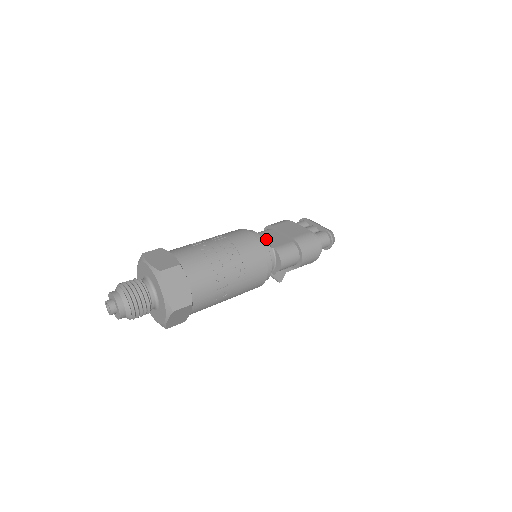
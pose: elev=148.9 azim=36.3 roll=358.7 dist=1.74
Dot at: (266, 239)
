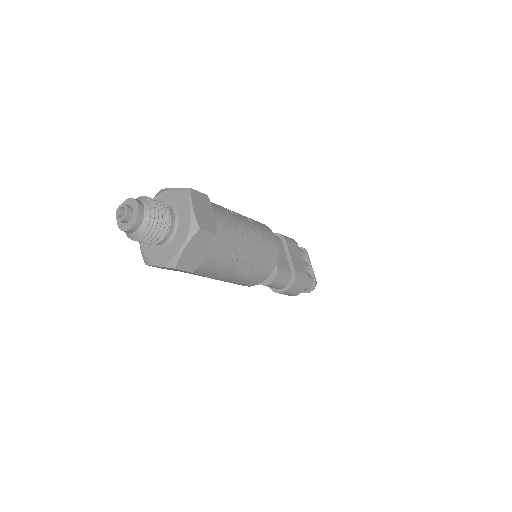
Dot at: occluded
